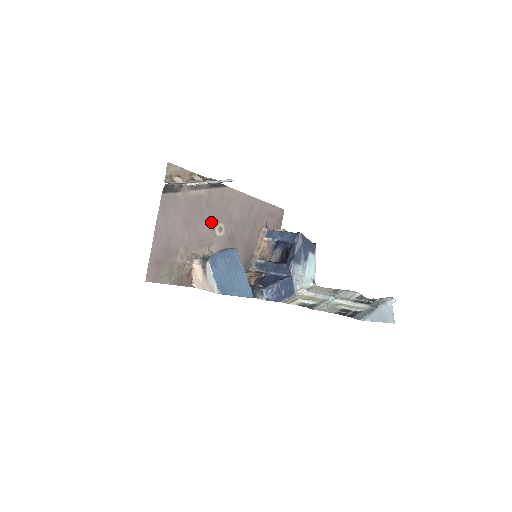
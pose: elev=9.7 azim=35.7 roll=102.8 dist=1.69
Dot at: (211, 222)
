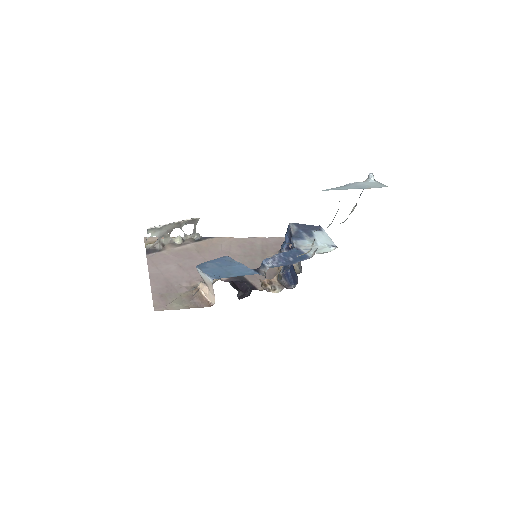
Dot at: occluded
